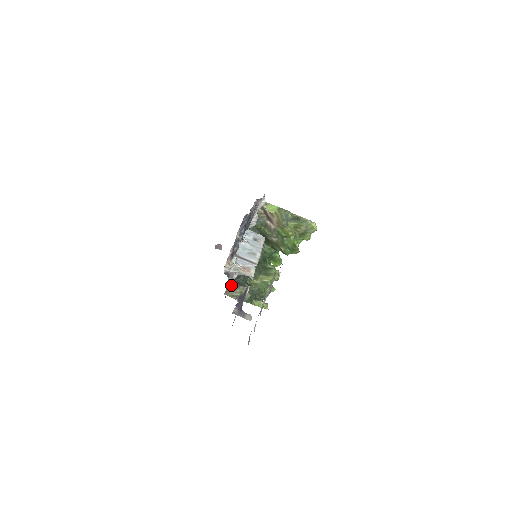
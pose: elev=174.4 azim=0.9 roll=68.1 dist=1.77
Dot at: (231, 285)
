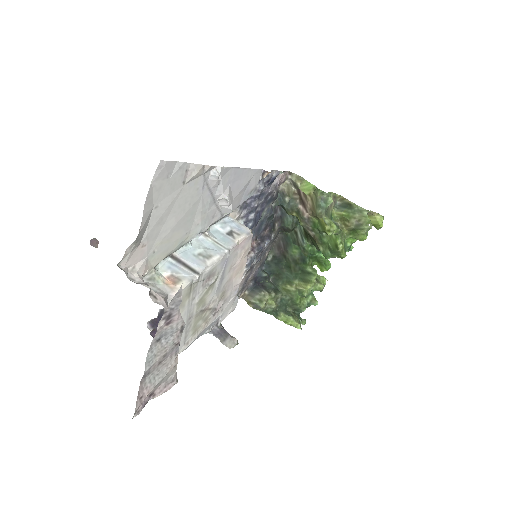
Dot at: occluded
